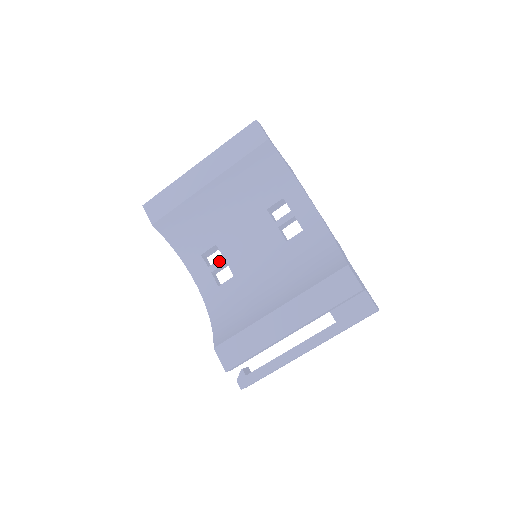
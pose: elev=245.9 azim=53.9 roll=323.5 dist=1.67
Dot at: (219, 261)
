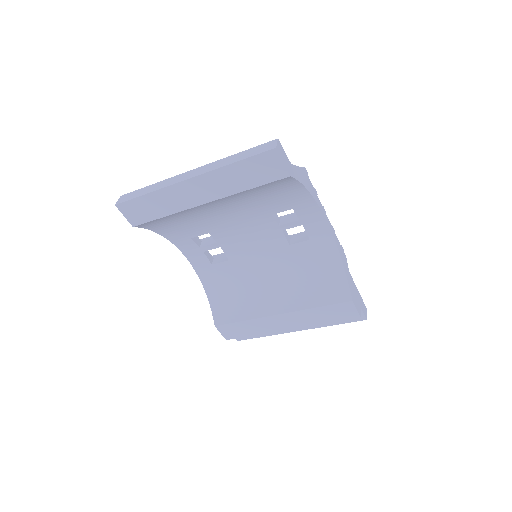
Dot at: (212, 245)
